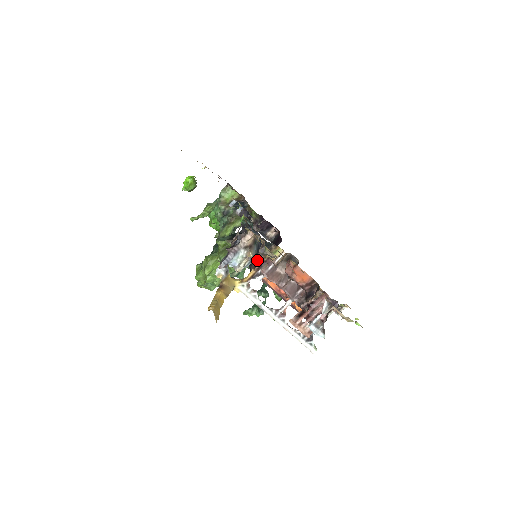
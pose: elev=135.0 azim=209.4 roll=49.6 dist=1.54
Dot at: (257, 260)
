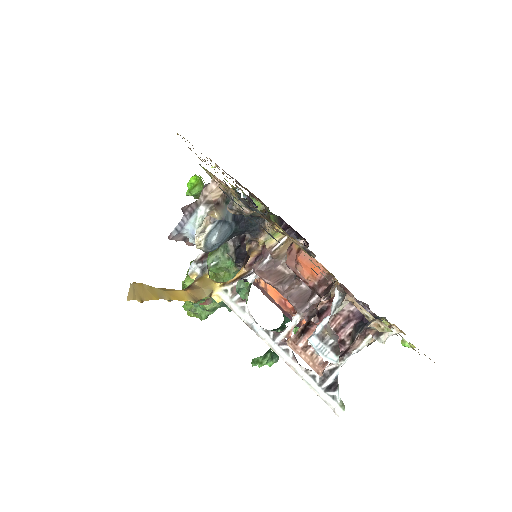
Dot at: (248, 251)
